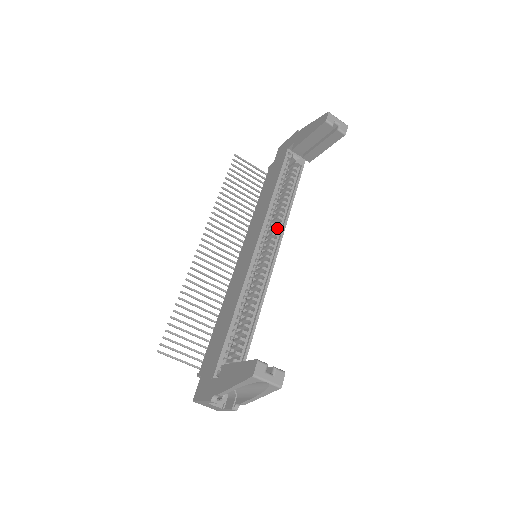
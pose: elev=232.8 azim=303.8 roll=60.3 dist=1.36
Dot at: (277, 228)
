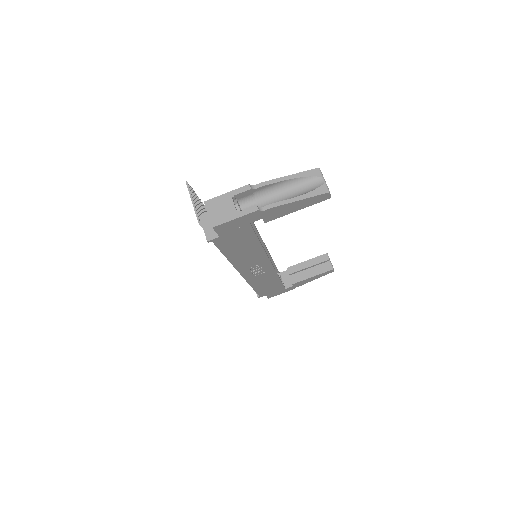
Dot at: occluded
